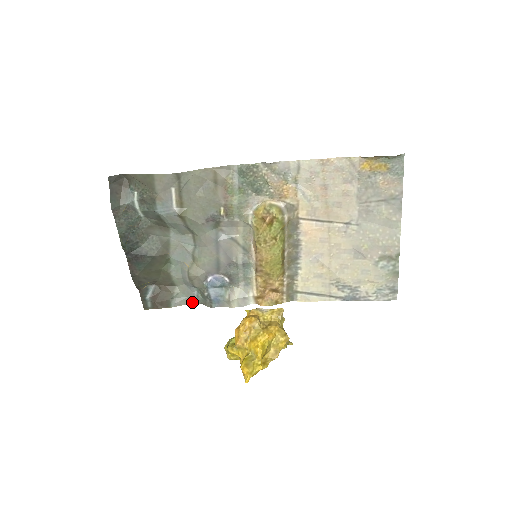
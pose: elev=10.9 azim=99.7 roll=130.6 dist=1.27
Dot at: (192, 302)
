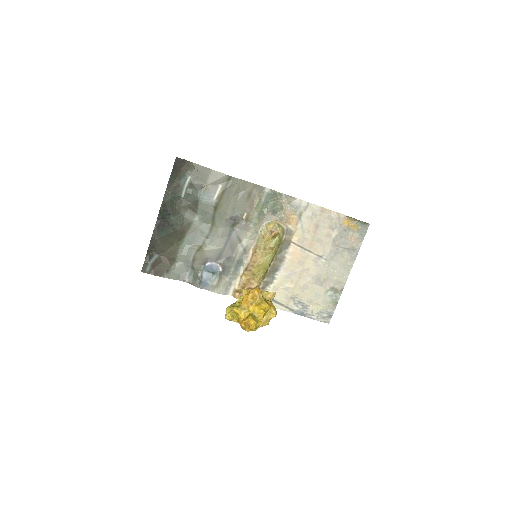
Dot at: (182, 279)
